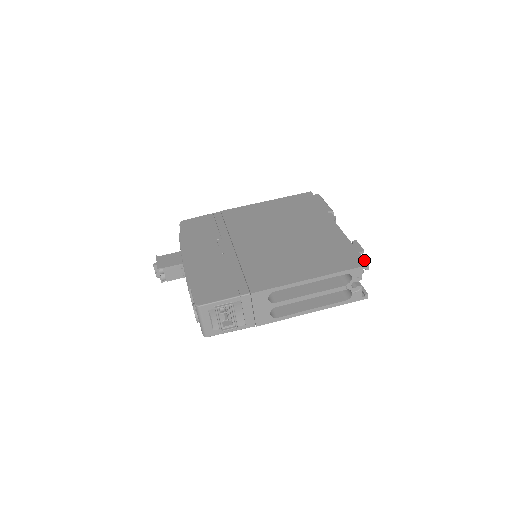
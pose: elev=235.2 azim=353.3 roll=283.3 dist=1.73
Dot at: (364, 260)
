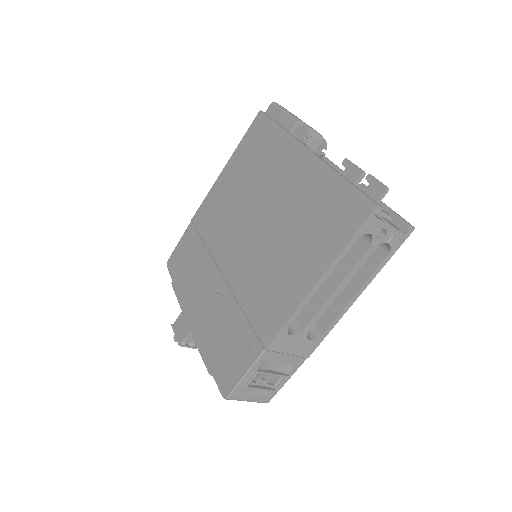
Dot at: (367, 200)
